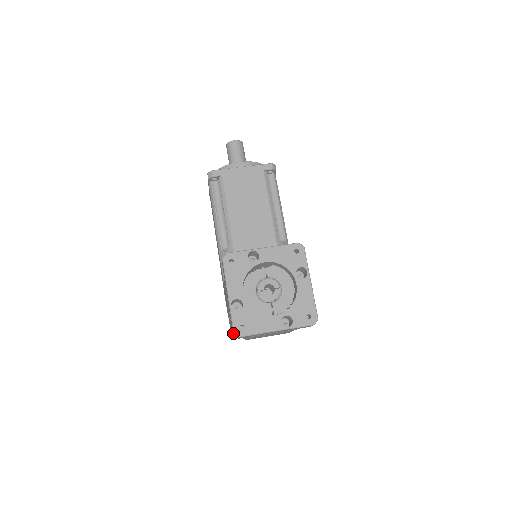
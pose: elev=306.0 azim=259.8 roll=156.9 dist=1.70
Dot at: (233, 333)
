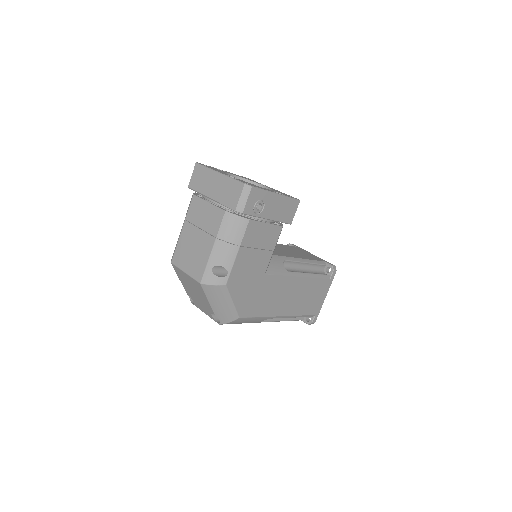
Dot at: occluded
